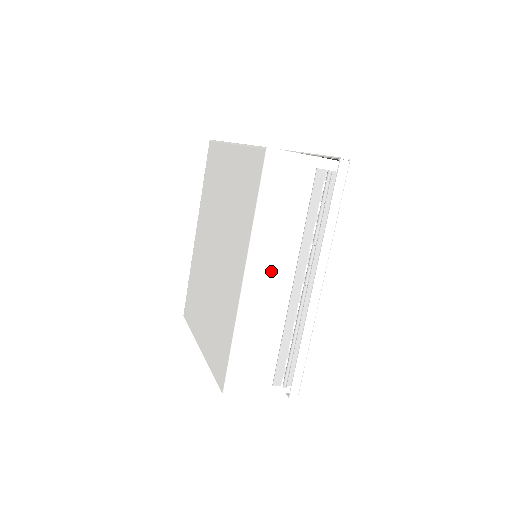
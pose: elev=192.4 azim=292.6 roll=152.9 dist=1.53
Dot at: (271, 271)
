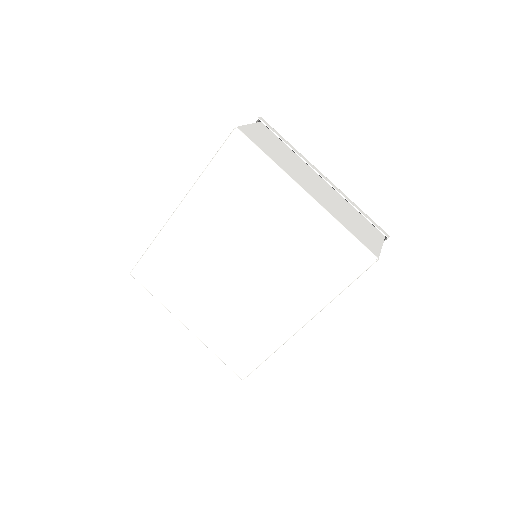
Dot at: occluded
